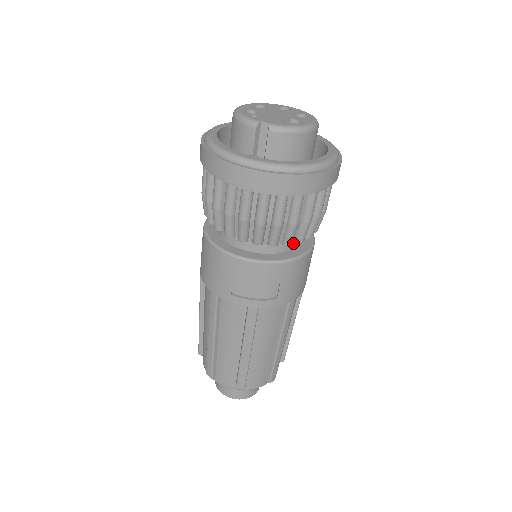
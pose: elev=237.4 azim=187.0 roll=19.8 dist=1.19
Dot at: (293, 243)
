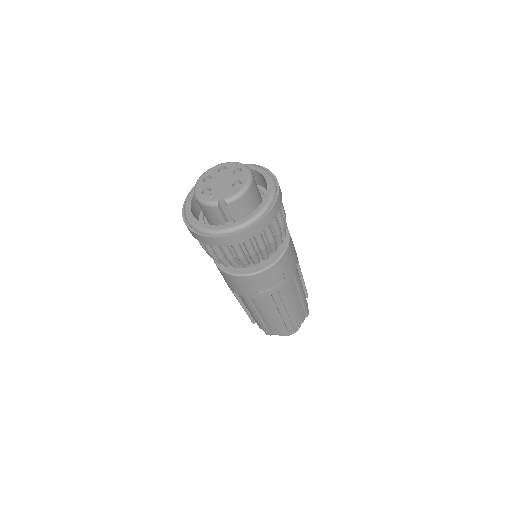
Dot at: occluded
